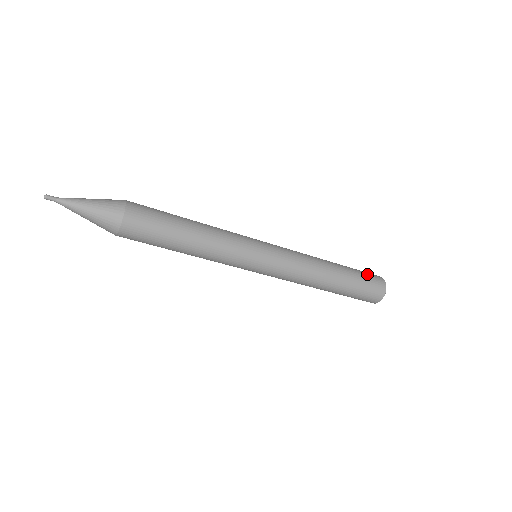
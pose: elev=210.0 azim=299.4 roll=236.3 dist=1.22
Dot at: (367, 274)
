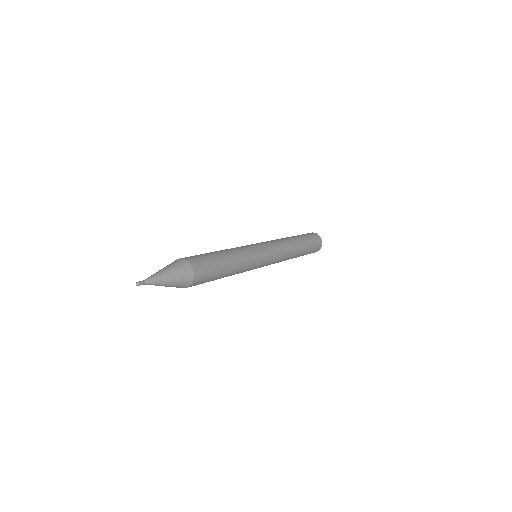
Dot at: (315, 244)
